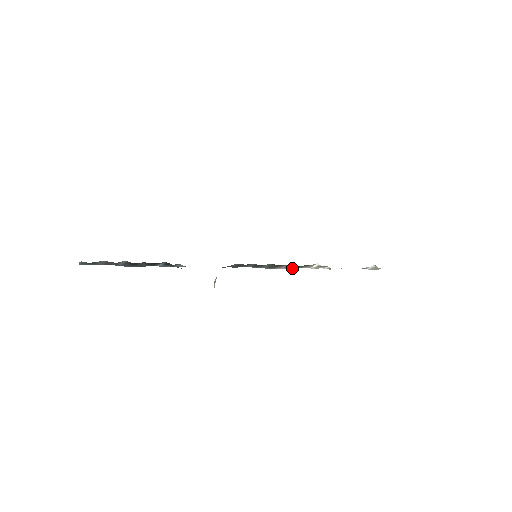
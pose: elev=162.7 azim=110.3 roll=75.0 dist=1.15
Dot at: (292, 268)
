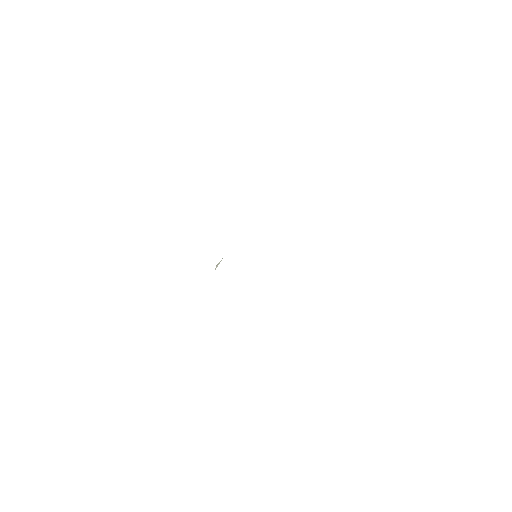
Dot at: occluded
